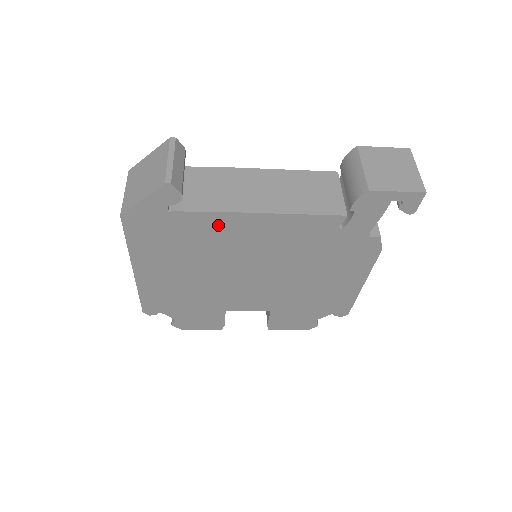
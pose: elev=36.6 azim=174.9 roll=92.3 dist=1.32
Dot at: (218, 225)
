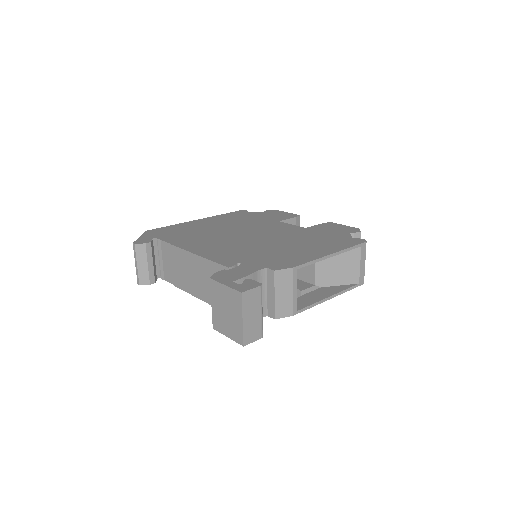
Dot at: occluded
